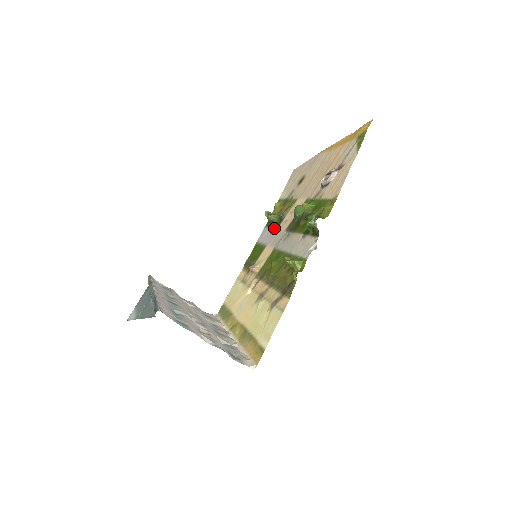
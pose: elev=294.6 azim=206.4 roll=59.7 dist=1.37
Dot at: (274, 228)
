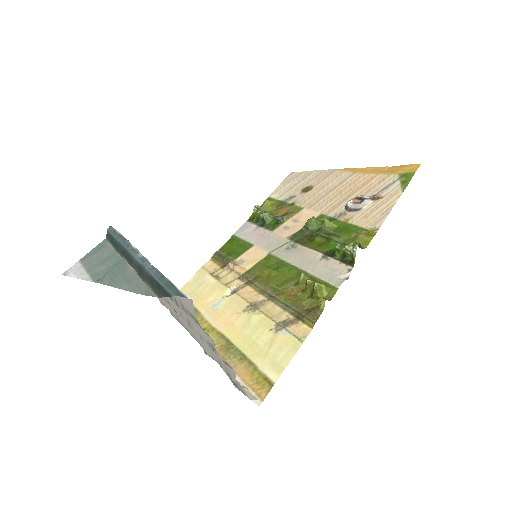
Dot at: (266, 228)
